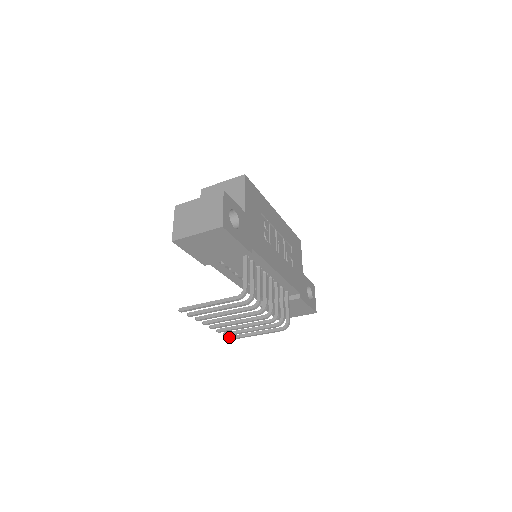
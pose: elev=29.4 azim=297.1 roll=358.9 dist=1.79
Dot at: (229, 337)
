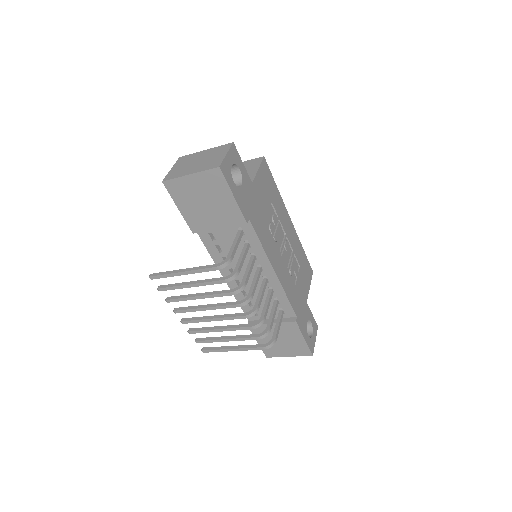
Dot at: (202, 348)
